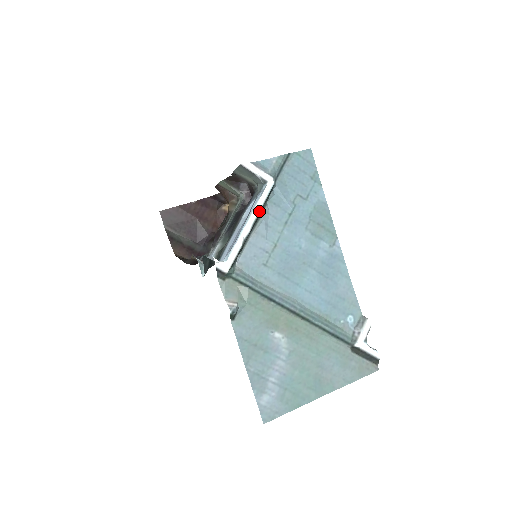
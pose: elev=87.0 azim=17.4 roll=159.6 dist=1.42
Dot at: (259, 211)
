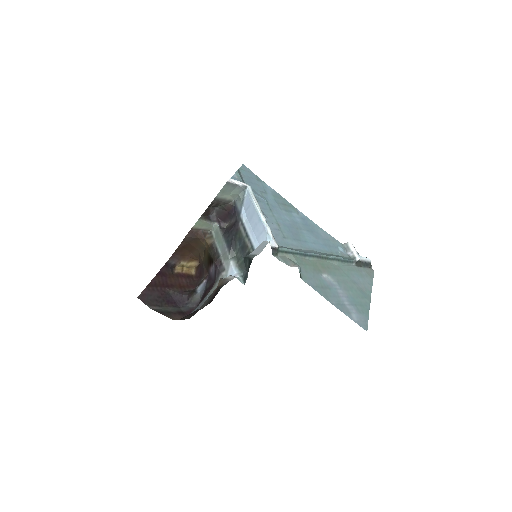
Dot at: (258, 204)
